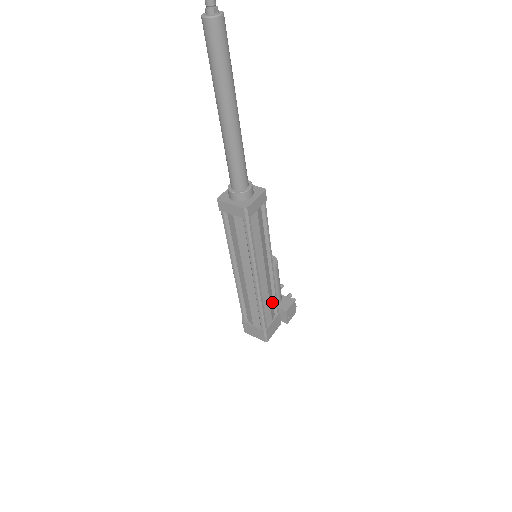
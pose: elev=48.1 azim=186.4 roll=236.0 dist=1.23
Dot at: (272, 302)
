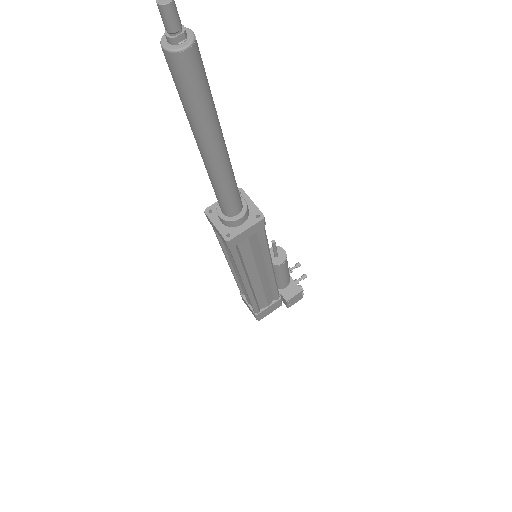
Dot at: (270, 293)
